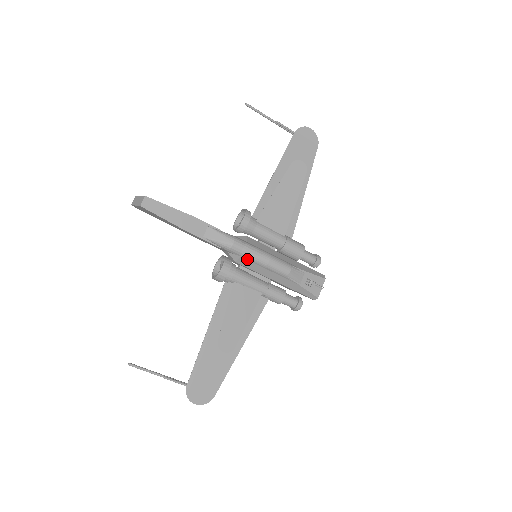
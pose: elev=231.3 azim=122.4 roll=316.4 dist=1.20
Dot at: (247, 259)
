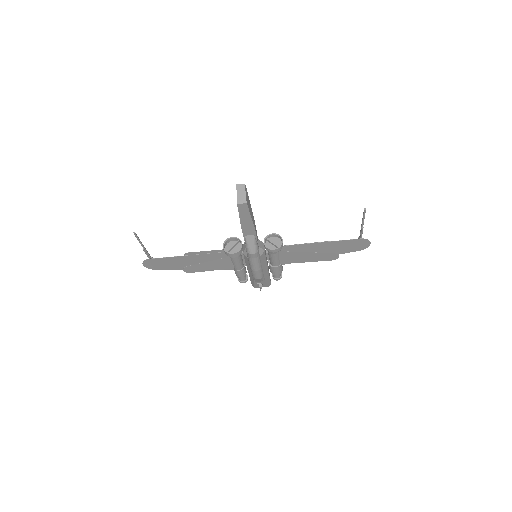
Dot at: (249, 260)
